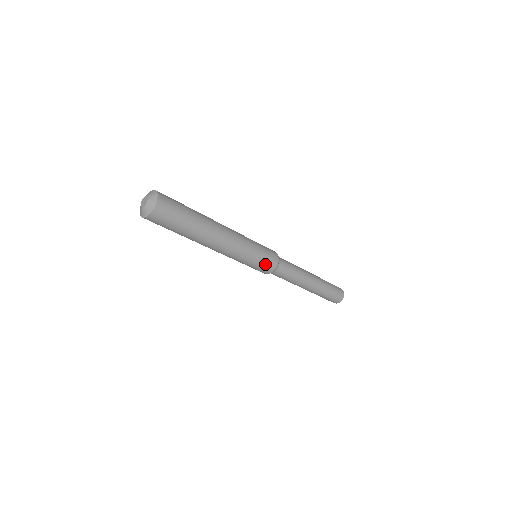
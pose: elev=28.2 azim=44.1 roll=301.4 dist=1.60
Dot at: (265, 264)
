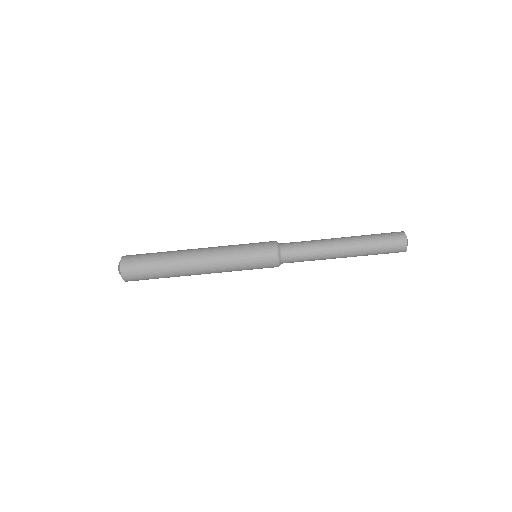
Dot at: (261, 249)
